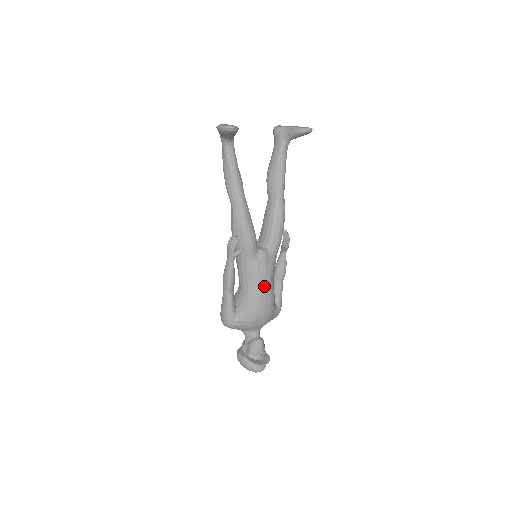
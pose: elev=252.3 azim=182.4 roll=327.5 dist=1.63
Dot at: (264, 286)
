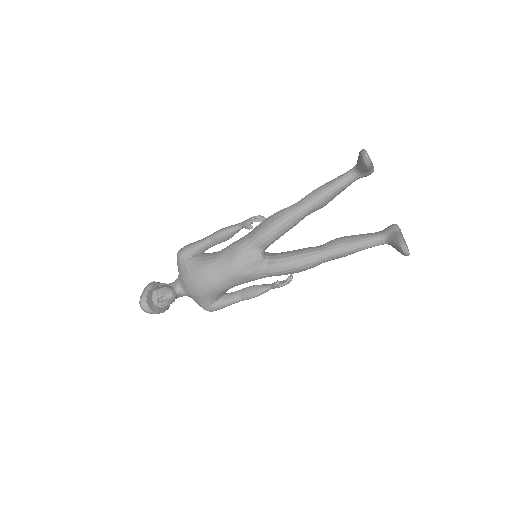
Dot at: (226, 271)
